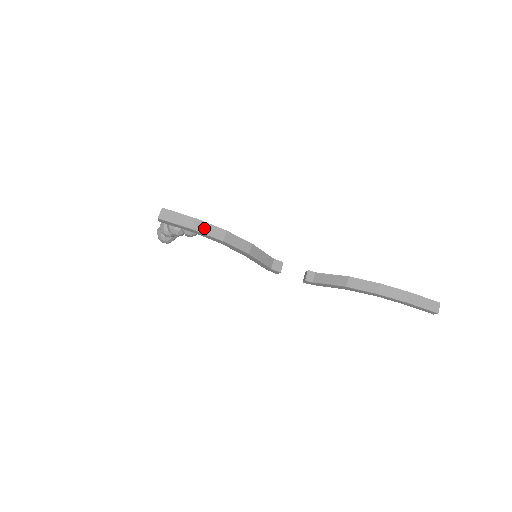
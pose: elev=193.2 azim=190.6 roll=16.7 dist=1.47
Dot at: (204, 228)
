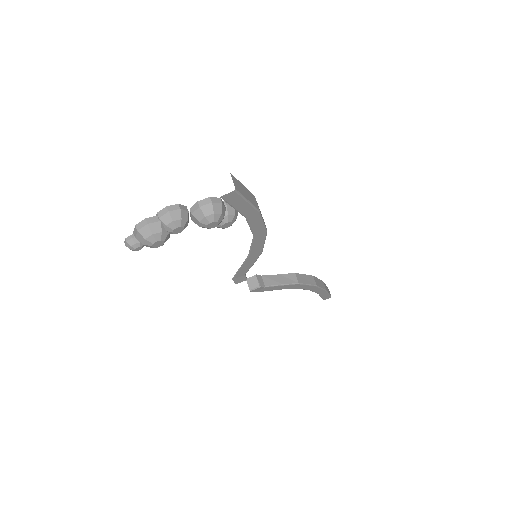
Dot at: occluded
